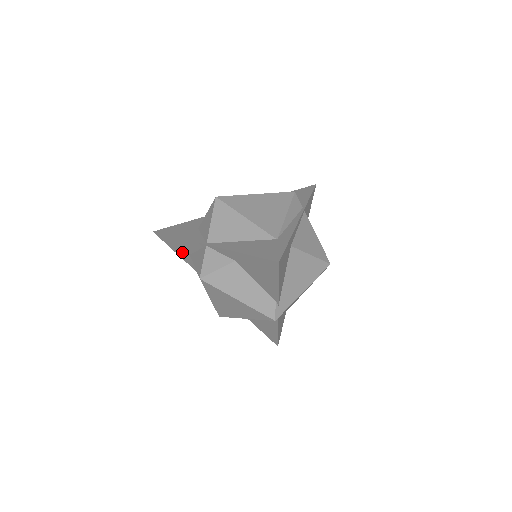
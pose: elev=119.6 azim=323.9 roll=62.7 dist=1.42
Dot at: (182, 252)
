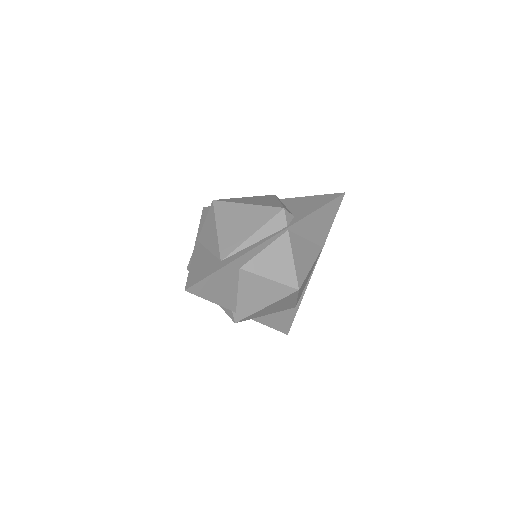
Dot at: occluded
